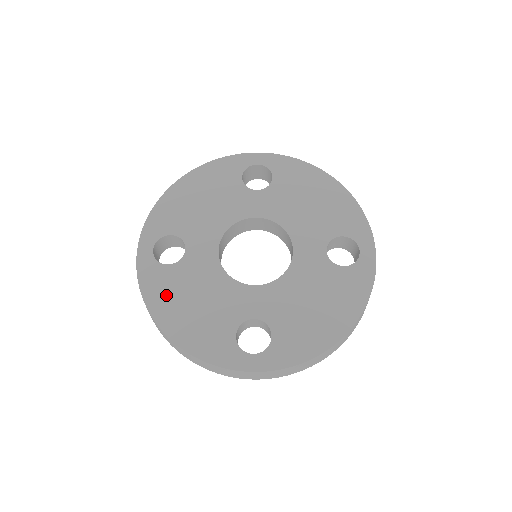
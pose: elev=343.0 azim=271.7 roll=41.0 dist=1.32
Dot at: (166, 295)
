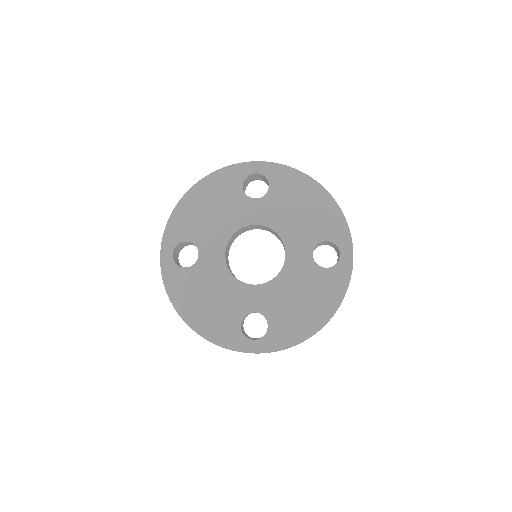
Dot at: (186, 293)
